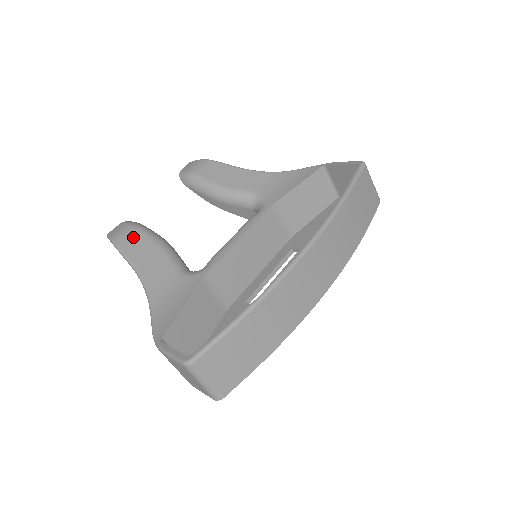
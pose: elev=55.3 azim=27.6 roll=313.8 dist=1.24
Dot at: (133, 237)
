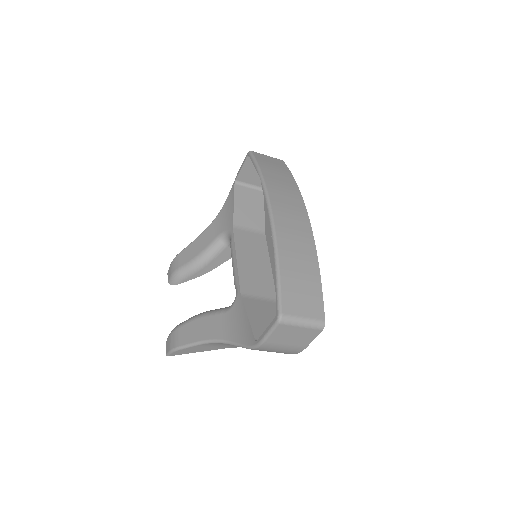
Dot at: (181, 333)
